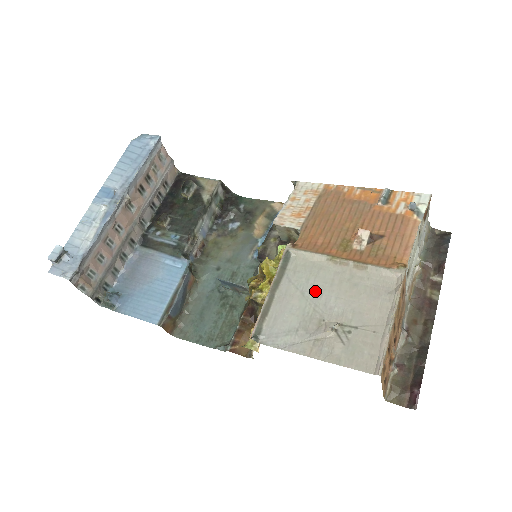
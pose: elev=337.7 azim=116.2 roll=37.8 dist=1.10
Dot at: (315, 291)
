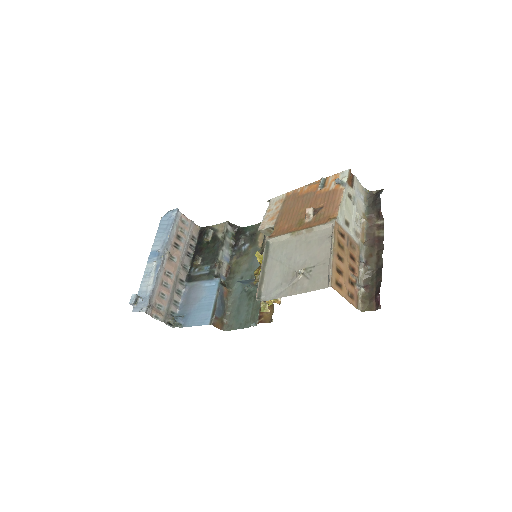
Dot at: (287, 257)
